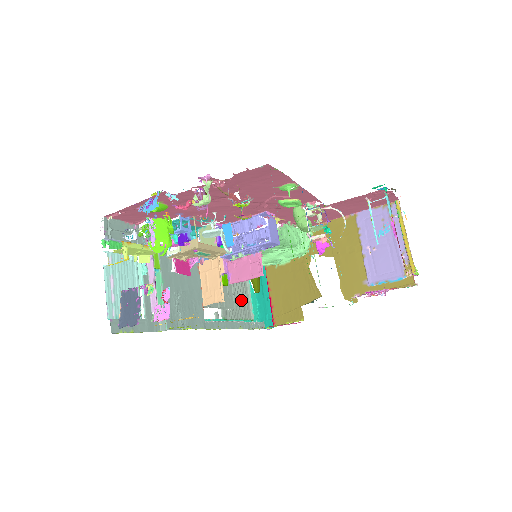
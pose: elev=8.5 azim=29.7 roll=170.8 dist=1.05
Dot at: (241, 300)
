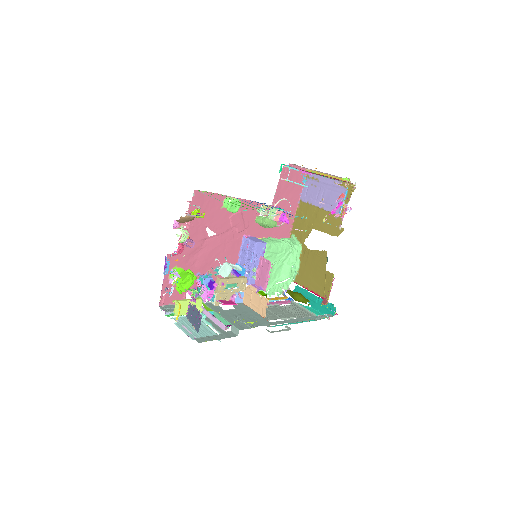
Dot at: (301, 314)
